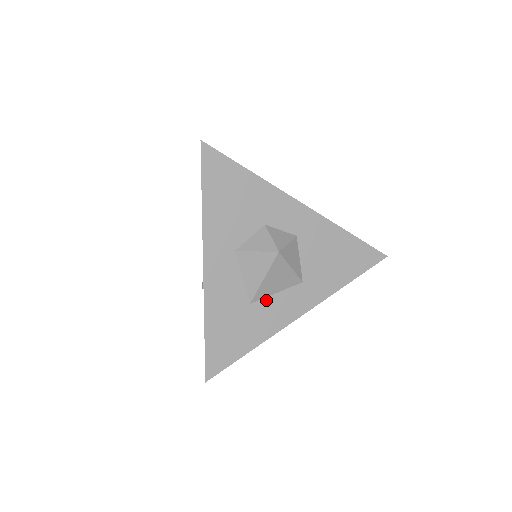
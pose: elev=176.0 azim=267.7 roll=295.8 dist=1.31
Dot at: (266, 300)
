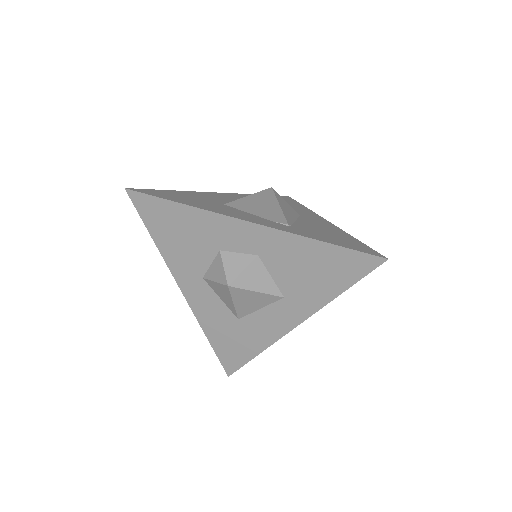
Dot at: (252, 315)
